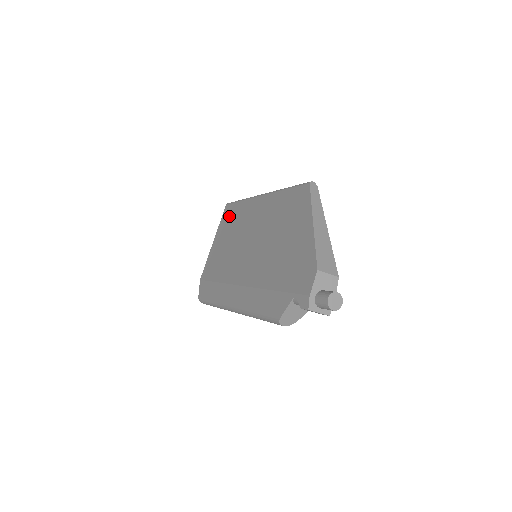
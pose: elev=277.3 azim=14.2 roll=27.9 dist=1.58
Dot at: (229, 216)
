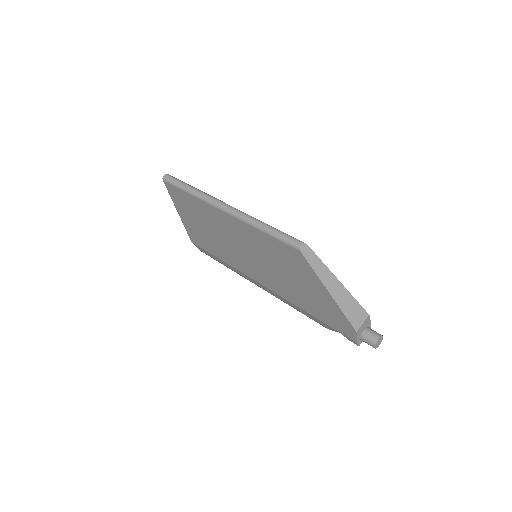
Dot at: (183, 201)
